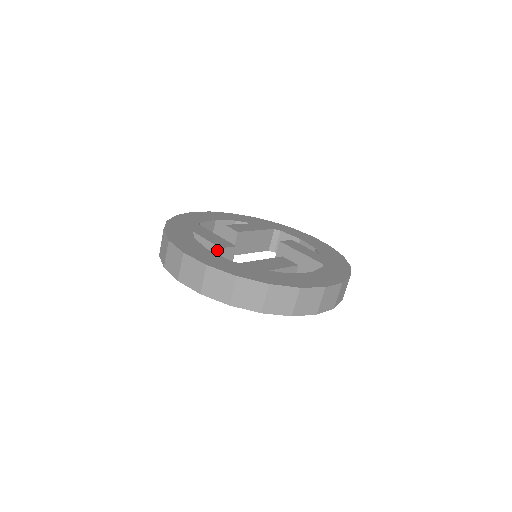
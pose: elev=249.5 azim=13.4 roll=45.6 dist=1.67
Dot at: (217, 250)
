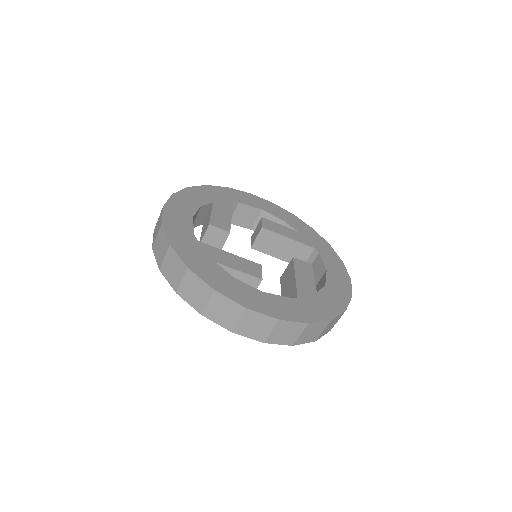
Dot at: (208, 225)
